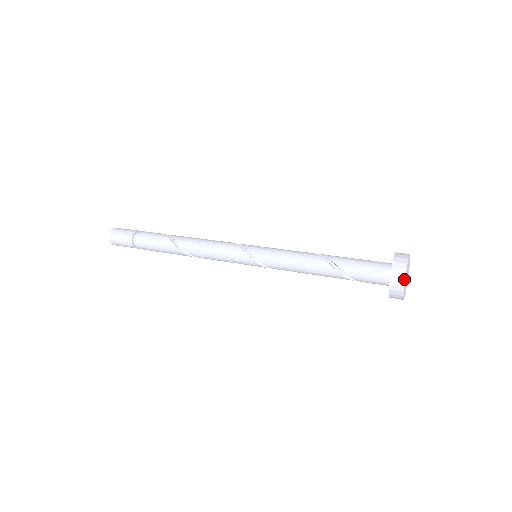
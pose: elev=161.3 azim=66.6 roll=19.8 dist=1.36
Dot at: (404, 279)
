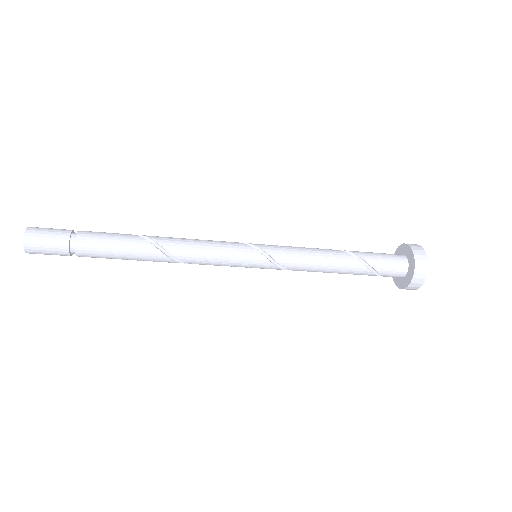
Dot at: (425, 254)
